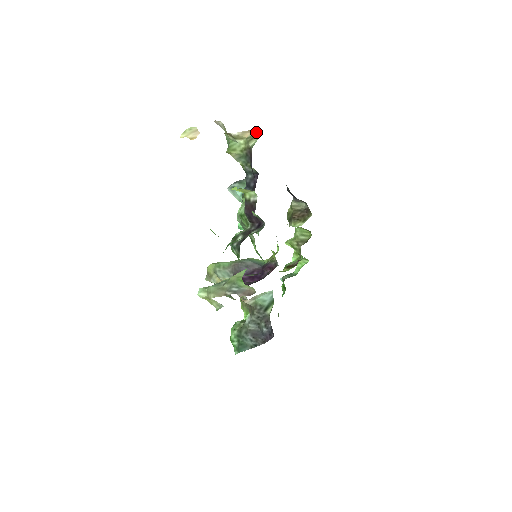
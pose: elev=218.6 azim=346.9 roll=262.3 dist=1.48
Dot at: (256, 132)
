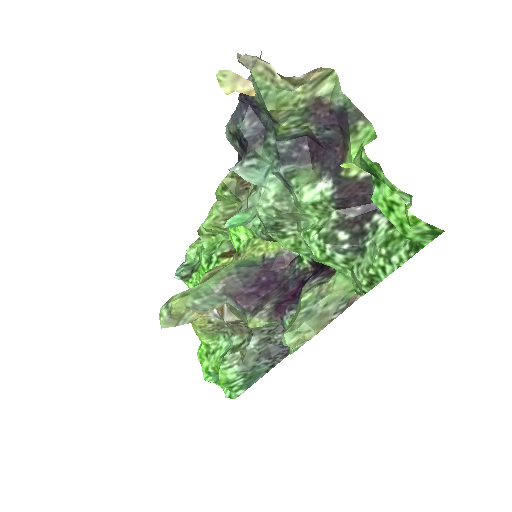
Dot at: (322, 71)
